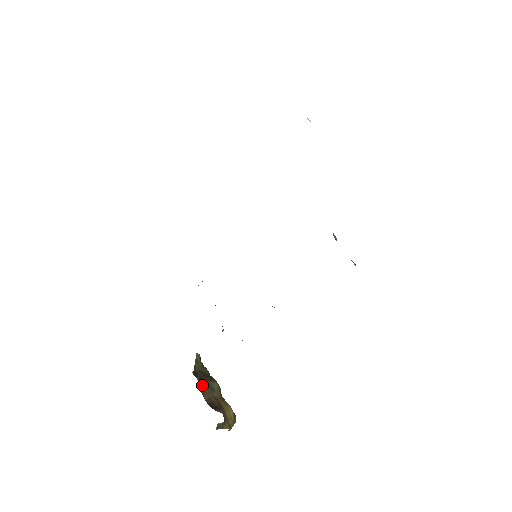
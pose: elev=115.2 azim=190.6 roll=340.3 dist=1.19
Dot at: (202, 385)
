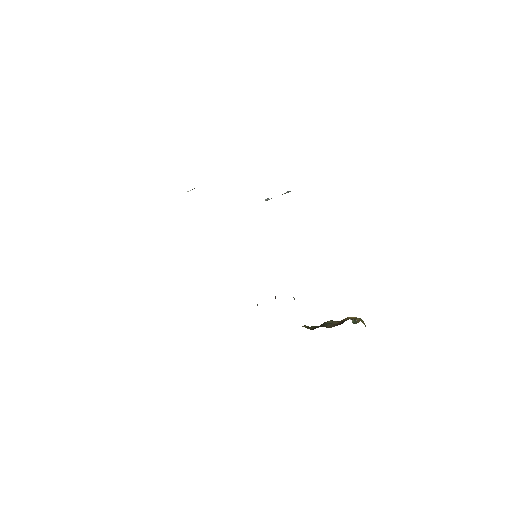
Dot at: (323, 326)
